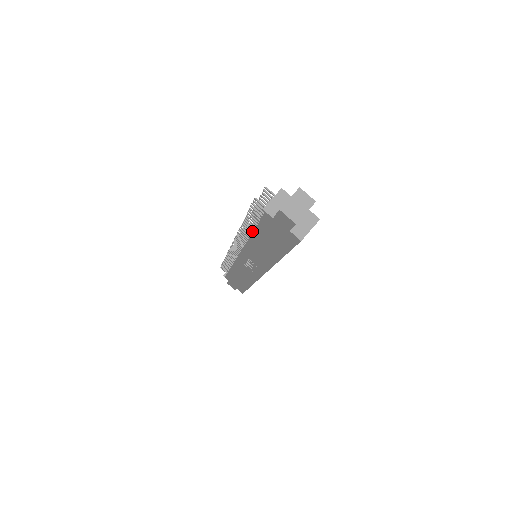
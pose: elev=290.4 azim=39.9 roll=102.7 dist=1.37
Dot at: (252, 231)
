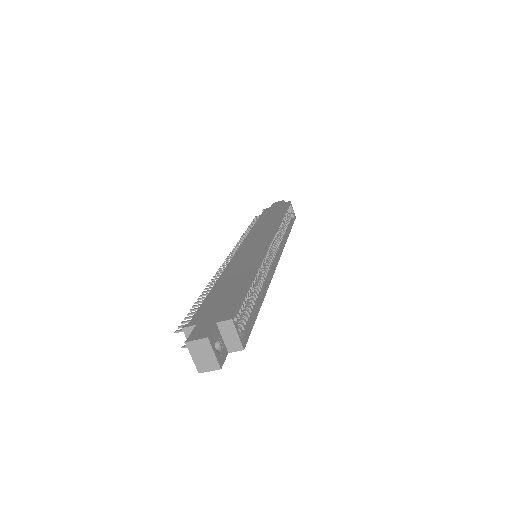
Dot at: occluded
